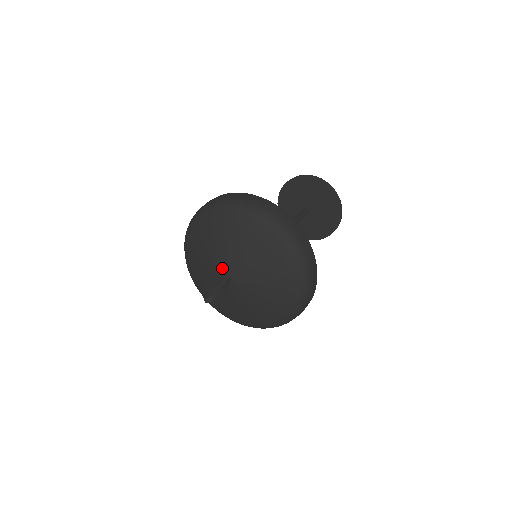
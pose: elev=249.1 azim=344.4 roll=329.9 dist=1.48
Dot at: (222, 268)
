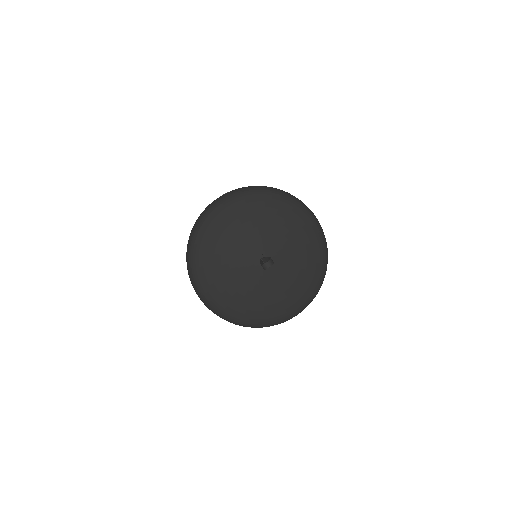
Dot at: (251, 253)
